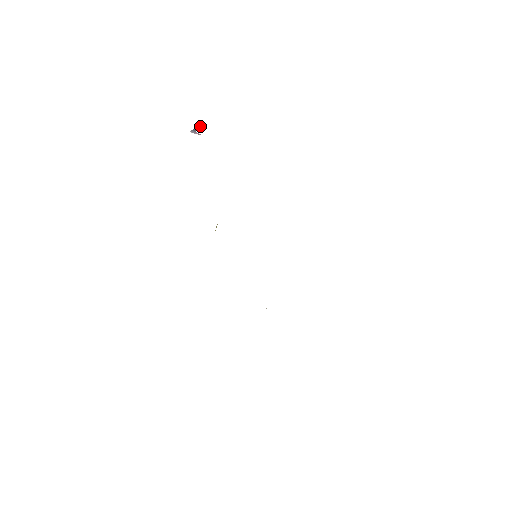
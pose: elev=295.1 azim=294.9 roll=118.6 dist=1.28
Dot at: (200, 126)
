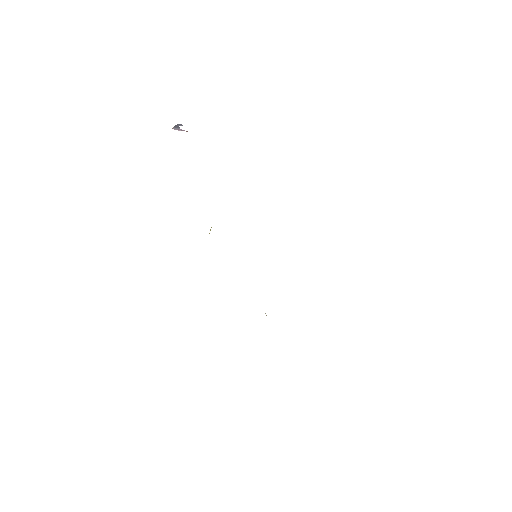
Dot at: occluded
